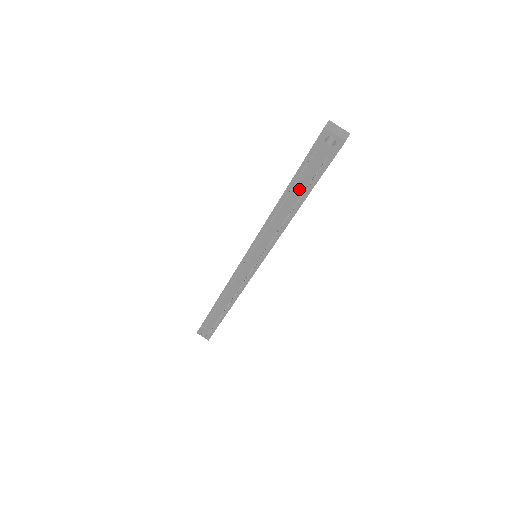
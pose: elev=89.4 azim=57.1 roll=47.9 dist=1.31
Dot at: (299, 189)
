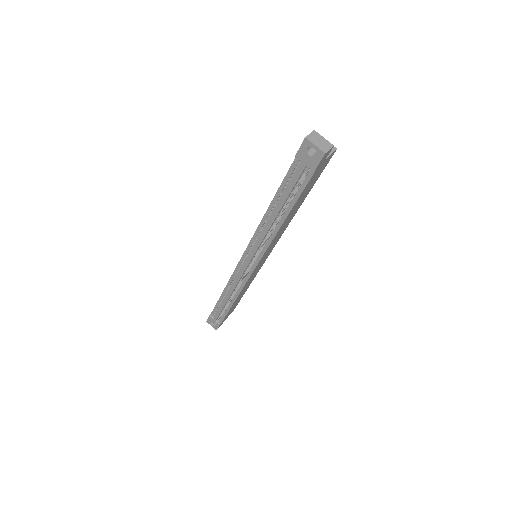
Dot at: (286, 196)
